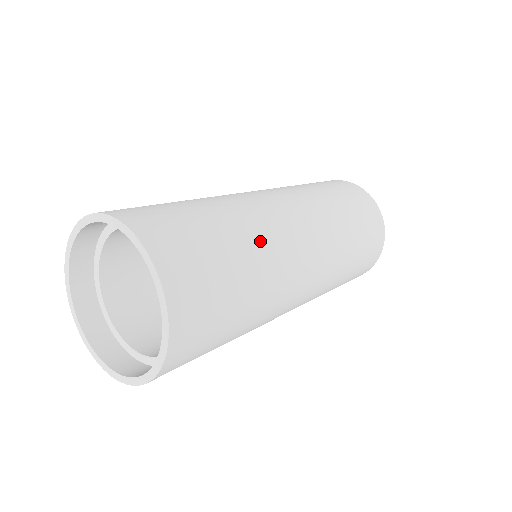
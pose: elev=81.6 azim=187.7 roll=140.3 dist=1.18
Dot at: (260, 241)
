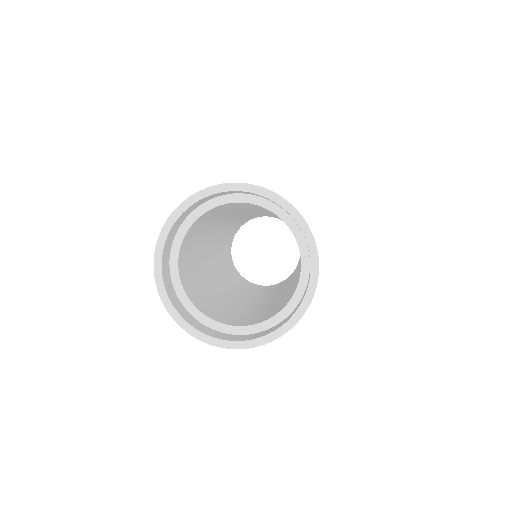
Dot at: occluded
